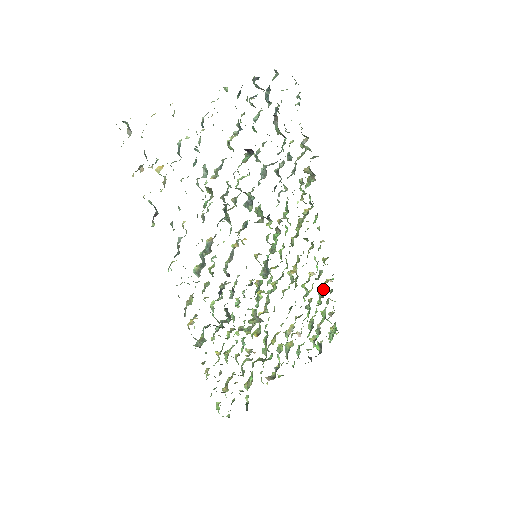
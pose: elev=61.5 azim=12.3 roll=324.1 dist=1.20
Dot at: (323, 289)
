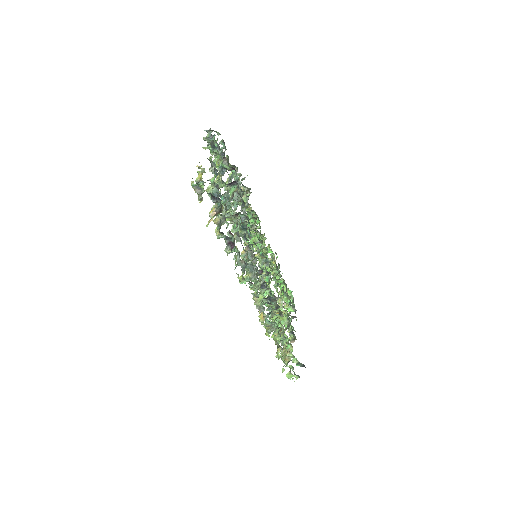
Dot at: (275, 268)
